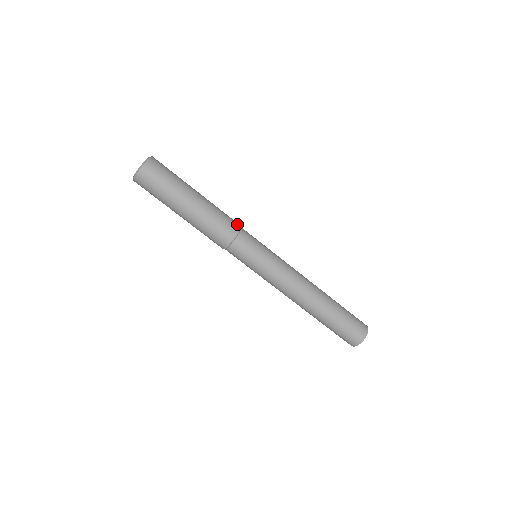
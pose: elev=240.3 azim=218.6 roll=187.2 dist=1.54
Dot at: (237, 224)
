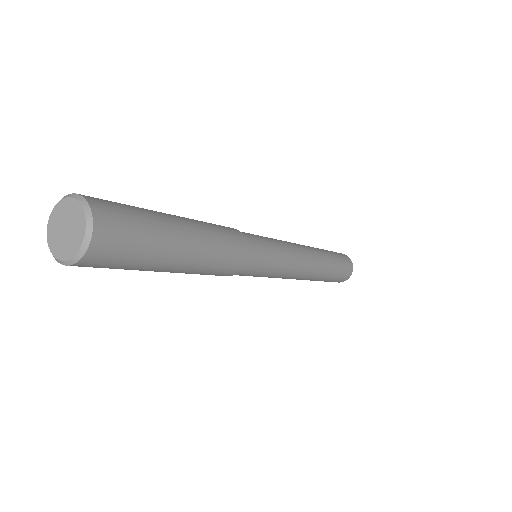
Dot at: (235, 231)
